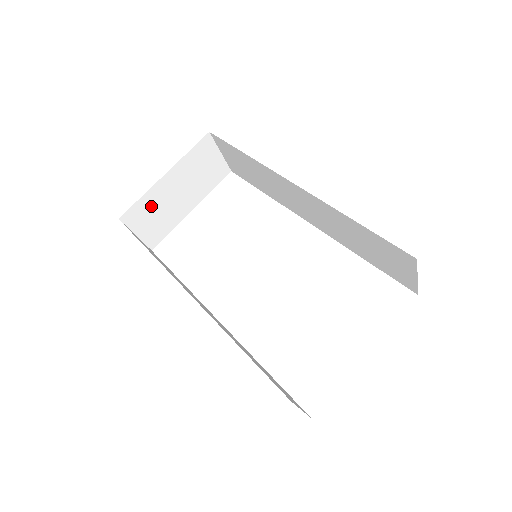
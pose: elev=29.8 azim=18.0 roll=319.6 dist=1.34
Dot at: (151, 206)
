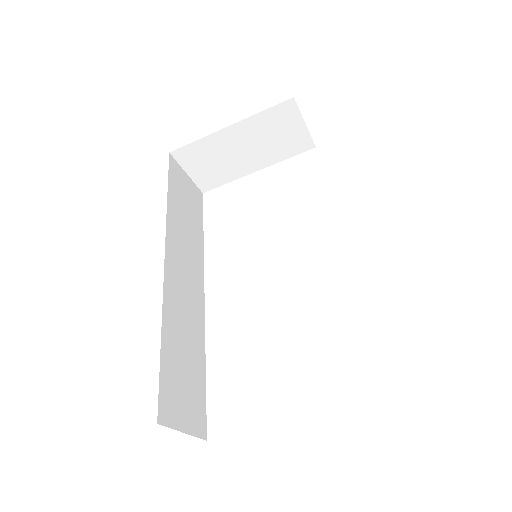
Dot at: (208, 152)
